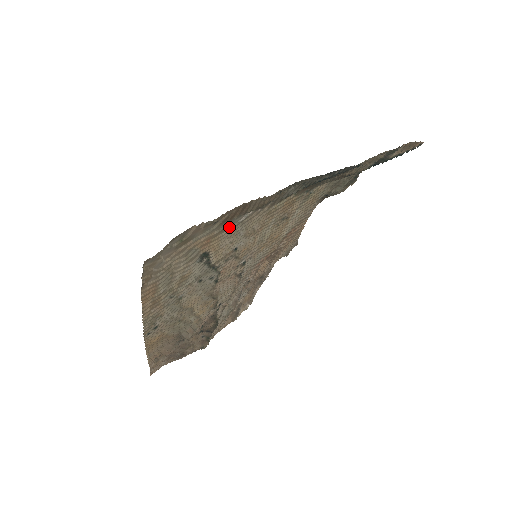
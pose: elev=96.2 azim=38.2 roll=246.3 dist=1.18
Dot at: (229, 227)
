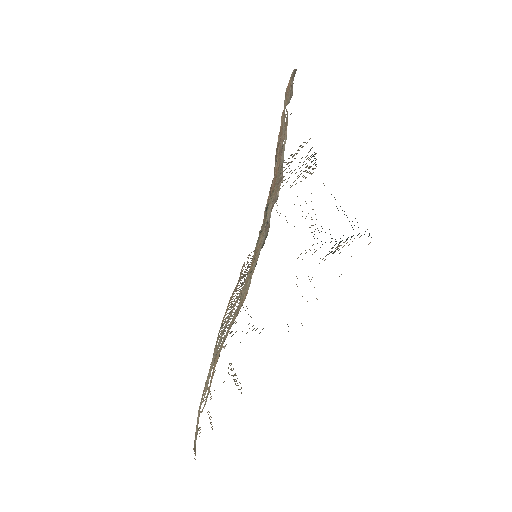
Dot at: occluded
